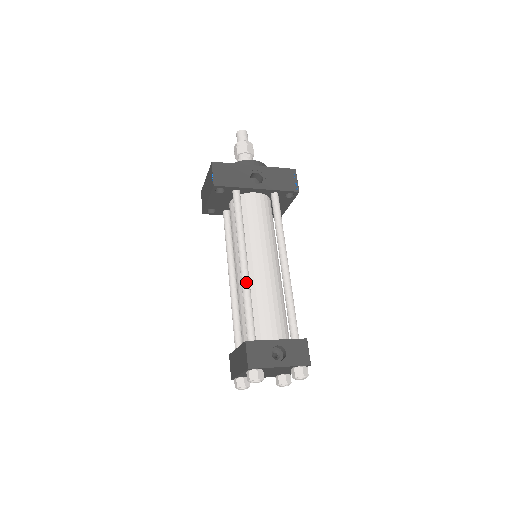
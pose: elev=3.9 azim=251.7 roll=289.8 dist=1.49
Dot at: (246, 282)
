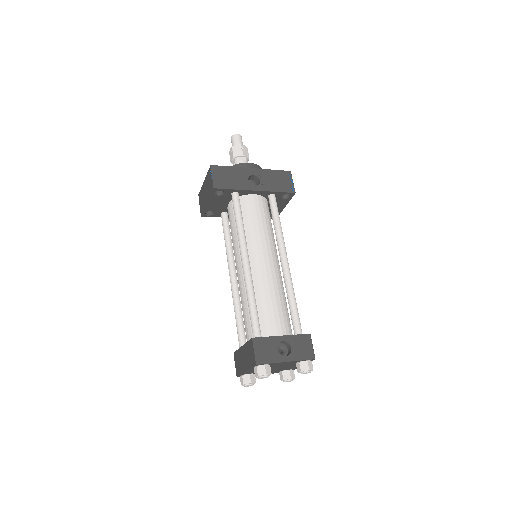
Dot at: (249, 281)
